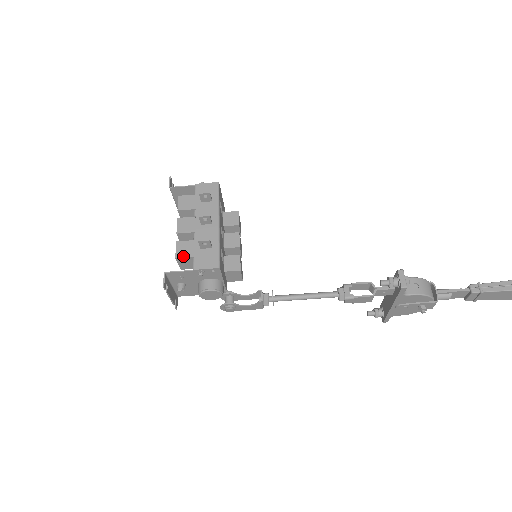
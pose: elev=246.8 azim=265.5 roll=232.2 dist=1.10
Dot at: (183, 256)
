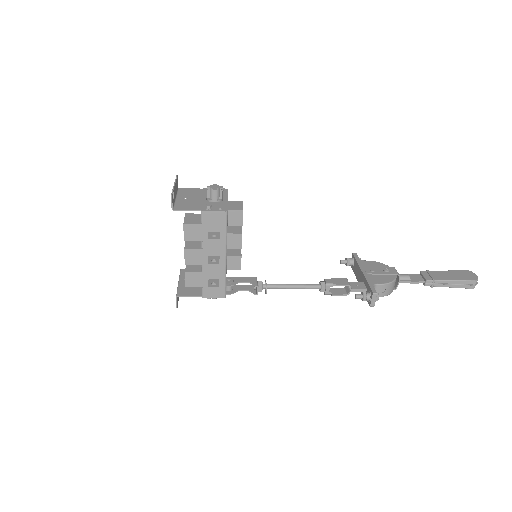
Dot at: (193, 286)
